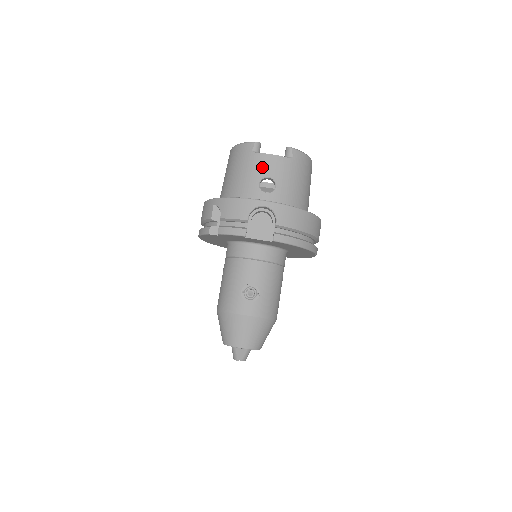
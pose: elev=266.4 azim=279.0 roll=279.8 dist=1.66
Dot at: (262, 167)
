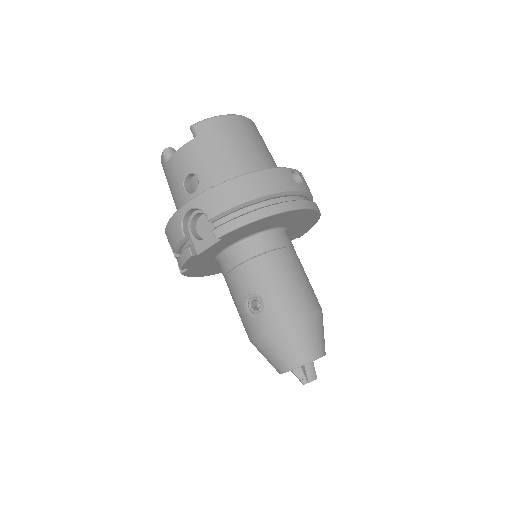
Dot at: (177, 170)
